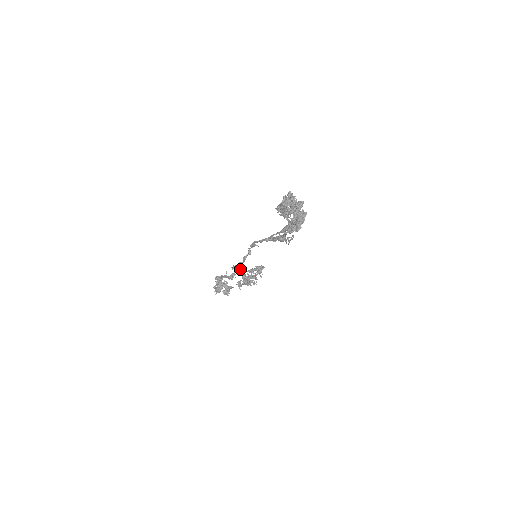
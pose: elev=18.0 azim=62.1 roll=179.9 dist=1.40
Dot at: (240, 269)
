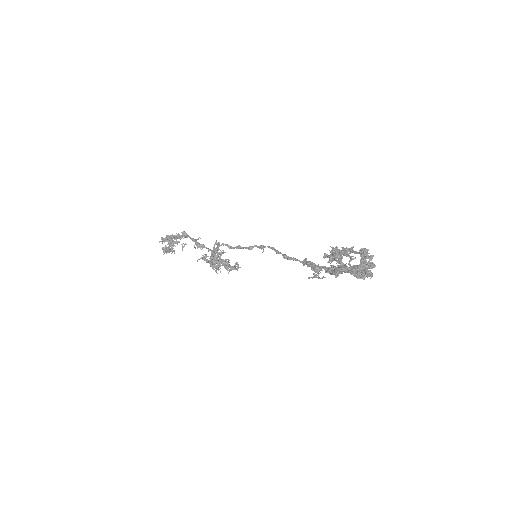
Dot at: occluded
